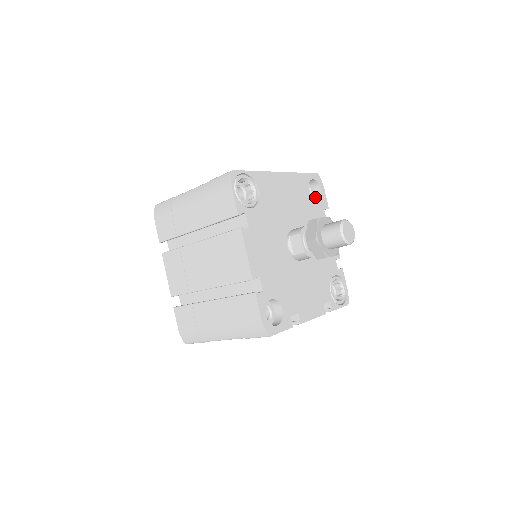
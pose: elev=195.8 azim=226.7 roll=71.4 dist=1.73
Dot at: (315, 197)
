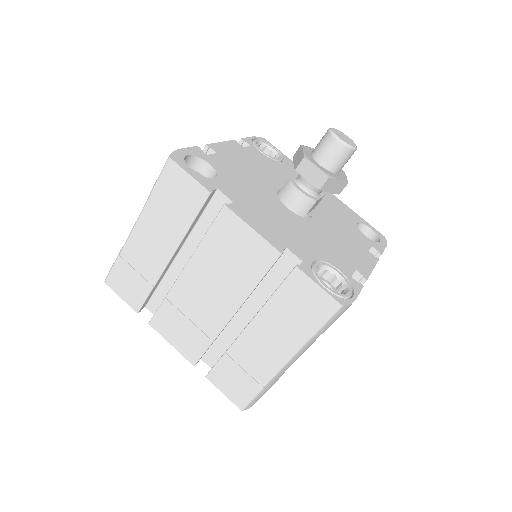
Dot at: occluded
